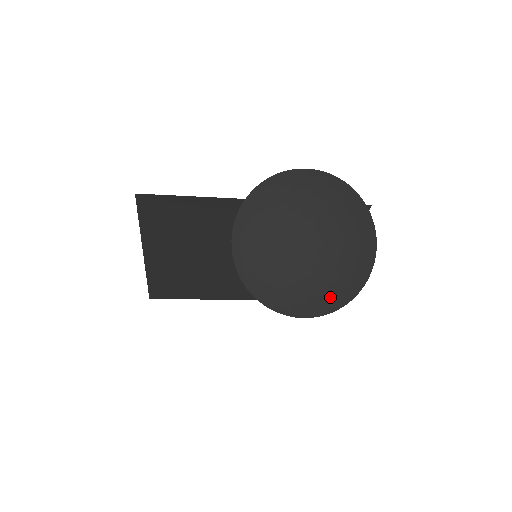
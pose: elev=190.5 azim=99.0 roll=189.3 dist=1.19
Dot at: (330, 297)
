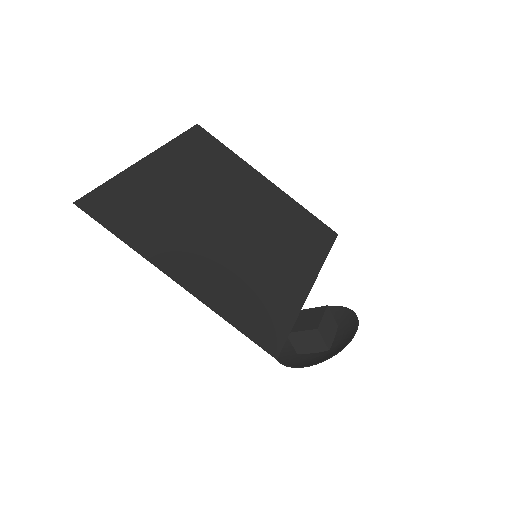
Dot at: occluded
